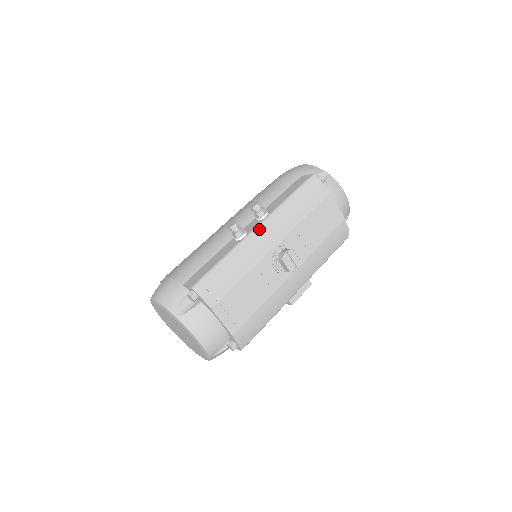
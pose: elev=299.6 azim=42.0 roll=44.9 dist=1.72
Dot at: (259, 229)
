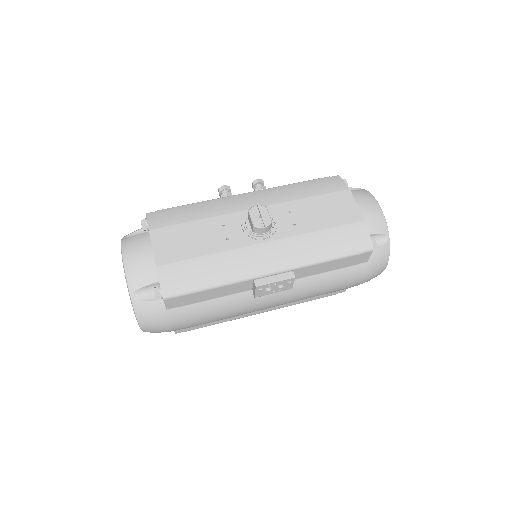
Dot at: (245, 194)
